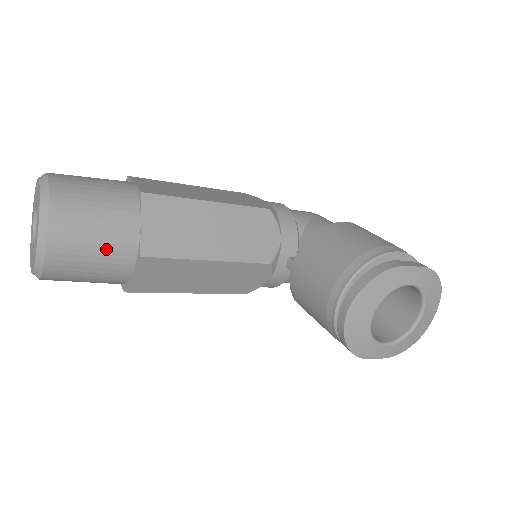
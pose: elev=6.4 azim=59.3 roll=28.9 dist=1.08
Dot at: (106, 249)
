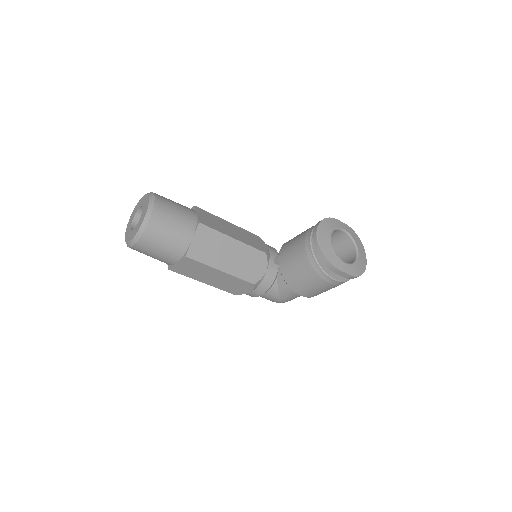
Dot at: (181, 217)
